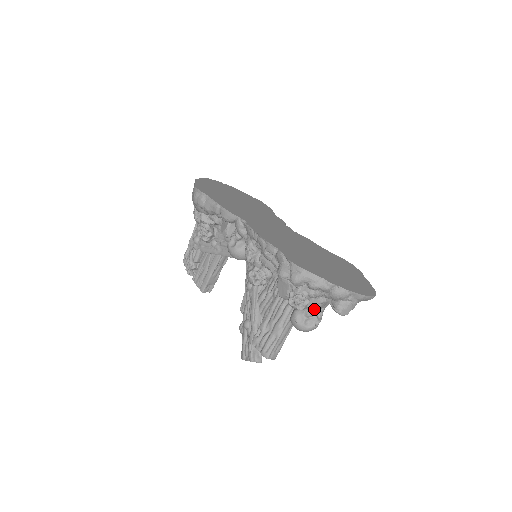
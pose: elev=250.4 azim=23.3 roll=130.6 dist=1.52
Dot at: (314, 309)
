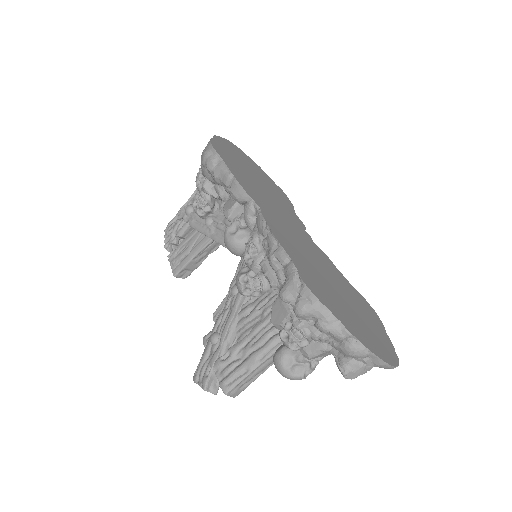
Dot at: (310, 355)
